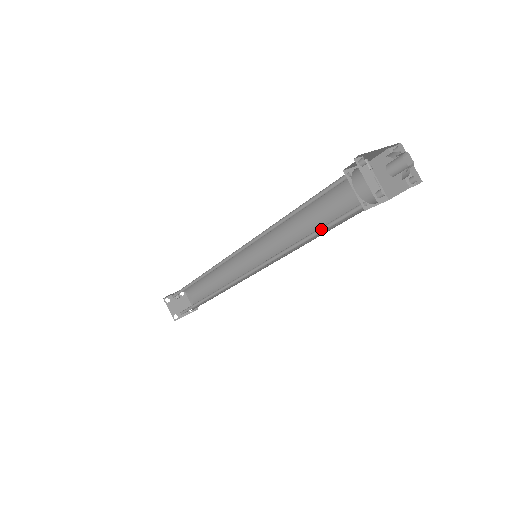
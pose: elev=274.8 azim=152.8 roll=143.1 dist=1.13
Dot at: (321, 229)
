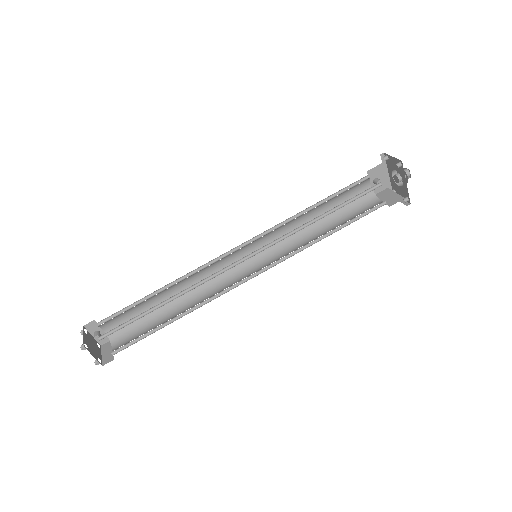
Dot at: (341, 206)
